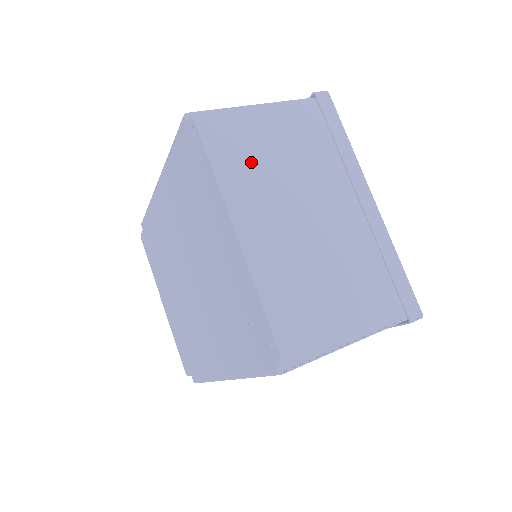
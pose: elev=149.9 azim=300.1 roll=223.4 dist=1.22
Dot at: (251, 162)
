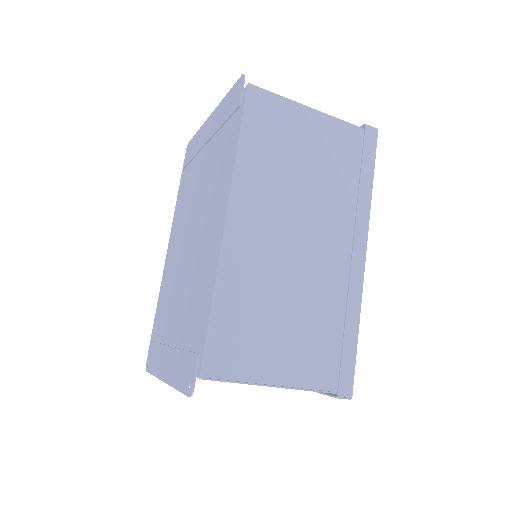
Dot at: occluded
